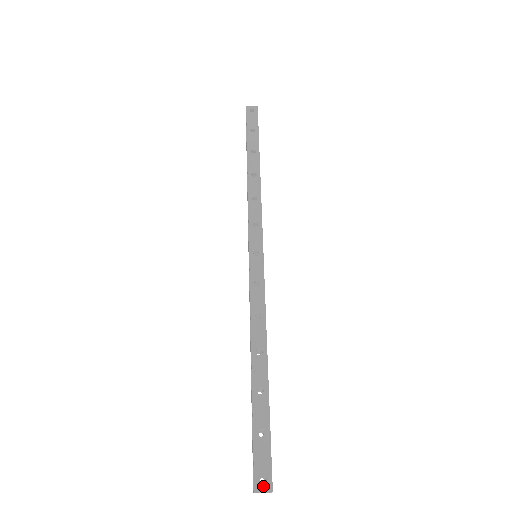
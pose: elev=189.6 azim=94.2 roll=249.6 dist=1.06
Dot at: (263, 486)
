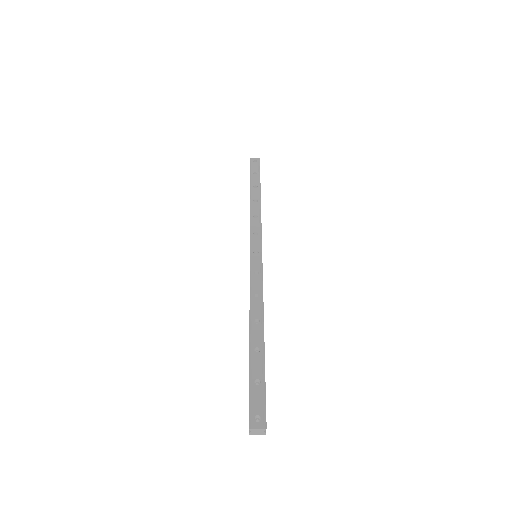
Dot at: (257, 423)
